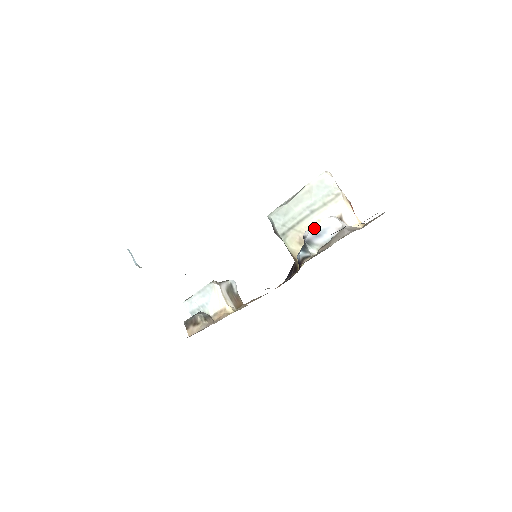
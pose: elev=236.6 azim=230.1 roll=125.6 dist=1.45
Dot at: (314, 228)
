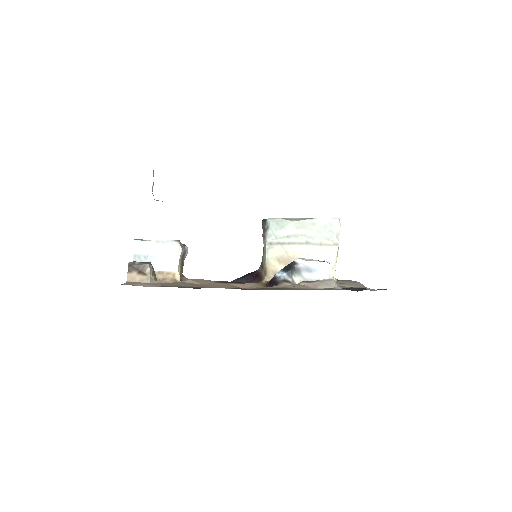
Dot at: (310, 262)
